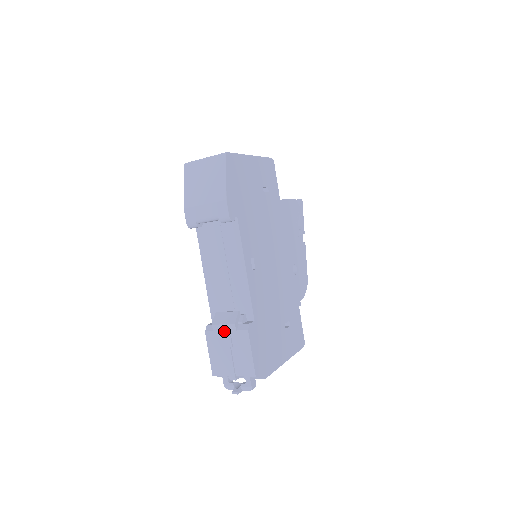
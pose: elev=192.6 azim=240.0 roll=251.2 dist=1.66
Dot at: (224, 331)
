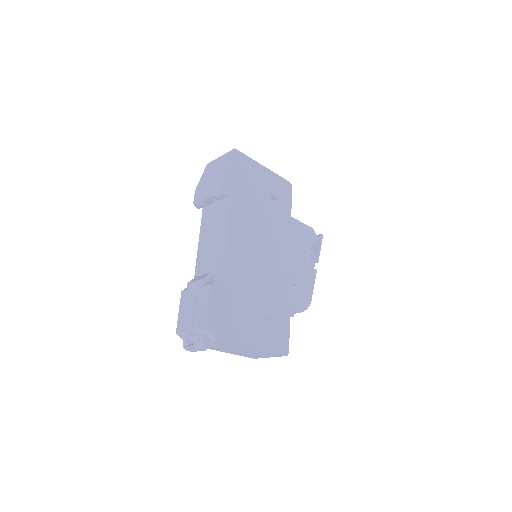
Dot at: (194, 287)
